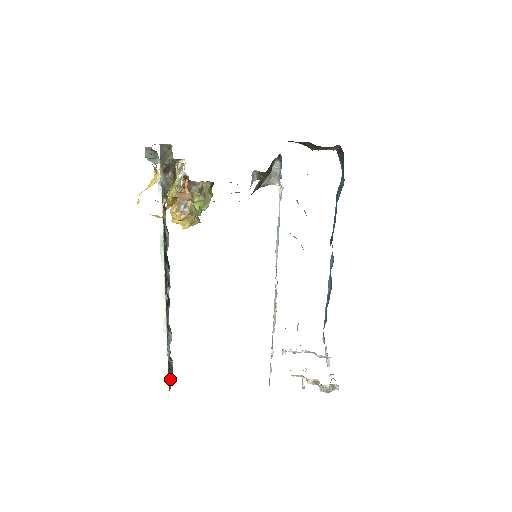
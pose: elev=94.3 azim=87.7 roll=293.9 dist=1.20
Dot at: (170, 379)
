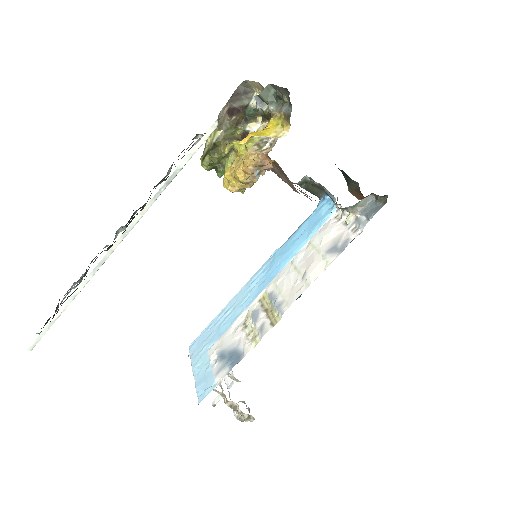
Dot at: occluded
